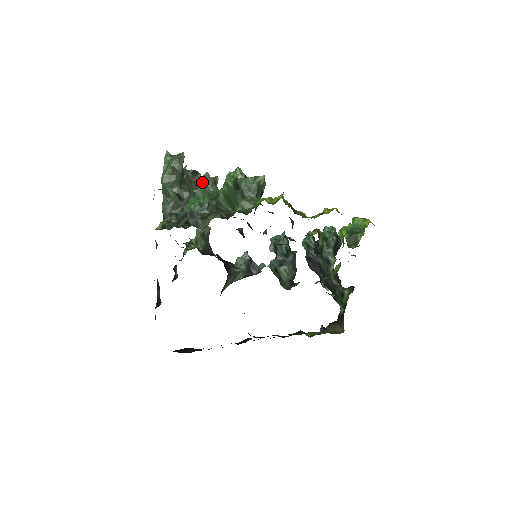
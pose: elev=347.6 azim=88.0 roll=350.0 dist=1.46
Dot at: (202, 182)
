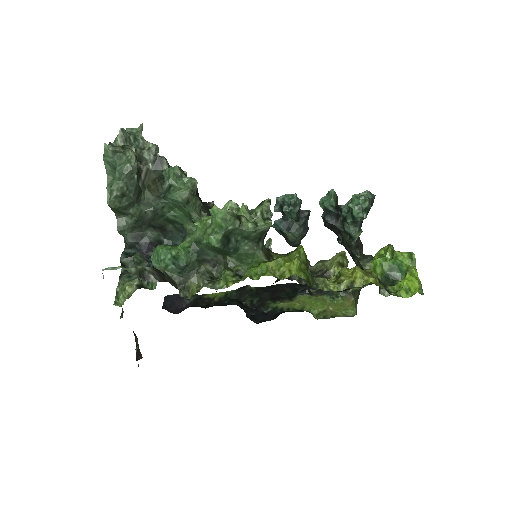
Dot at: (172, 194)
